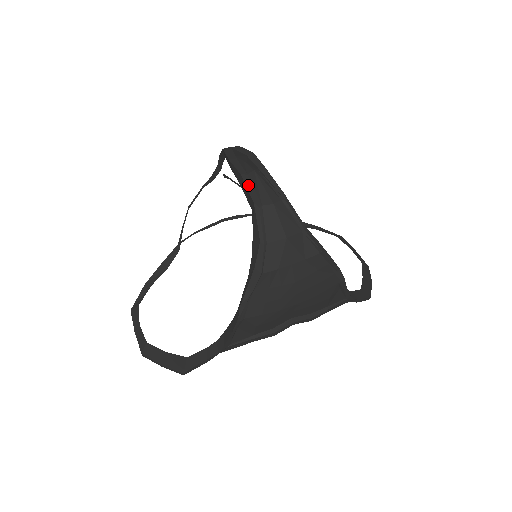
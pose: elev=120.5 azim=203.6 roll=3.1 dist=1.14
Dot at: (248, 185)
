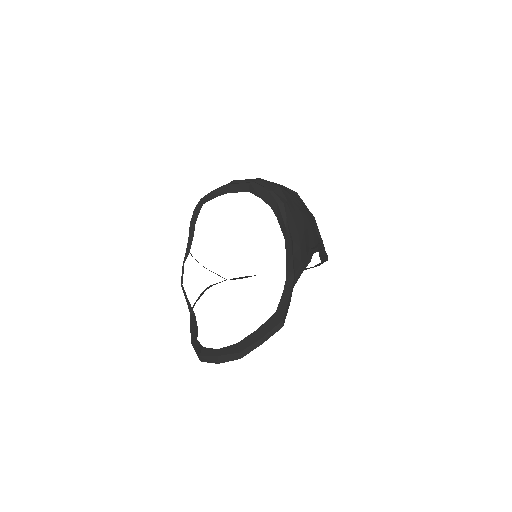
Dot at: (237, 183)
